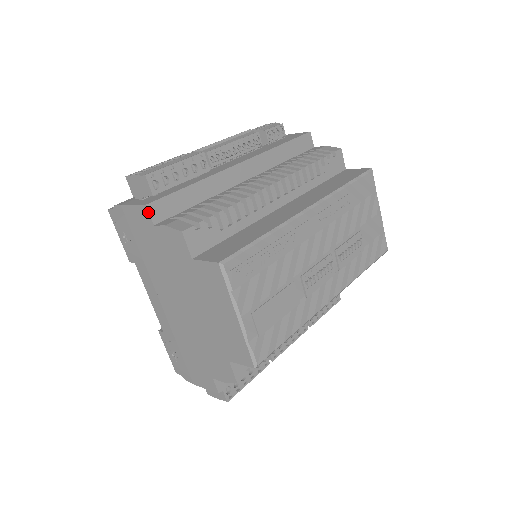
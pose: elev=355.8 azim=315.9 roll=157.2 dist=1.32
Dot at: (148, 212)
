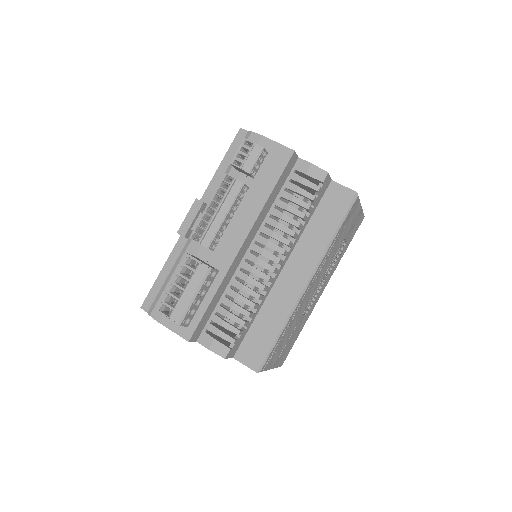
Dot at: (191, 341)
